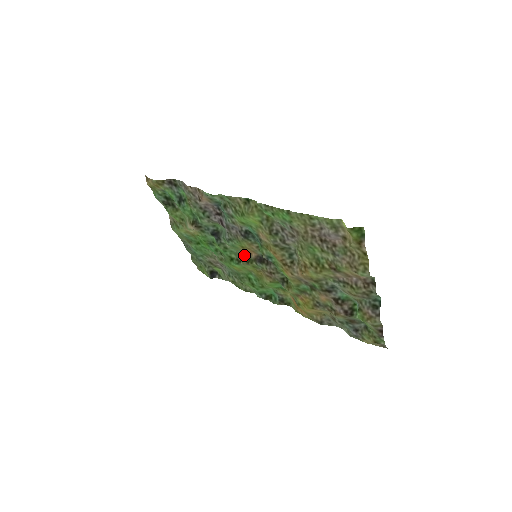
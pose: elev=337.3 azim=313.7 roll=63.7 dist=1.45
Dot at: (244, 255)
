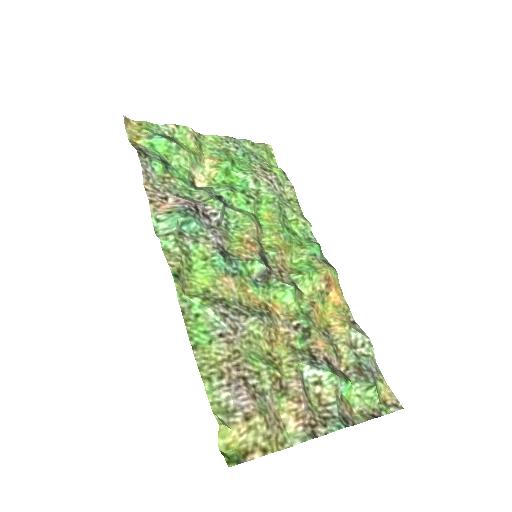
Dot at: (254, 234)
